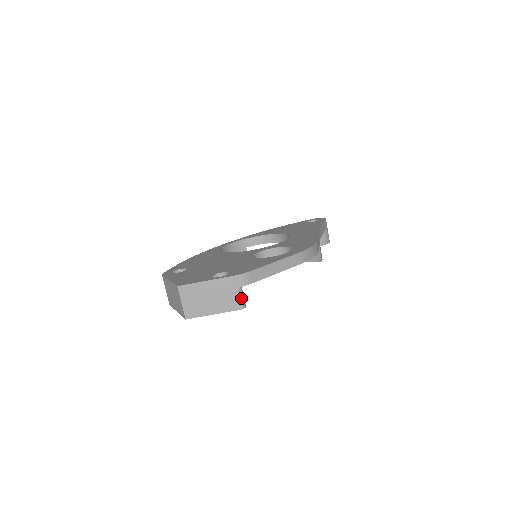
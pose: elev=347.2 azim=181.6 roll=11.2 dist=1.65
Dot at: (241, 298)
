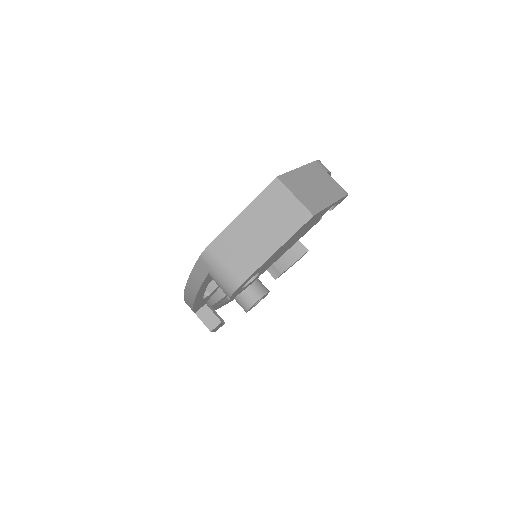
Dot at: (337, 184)
